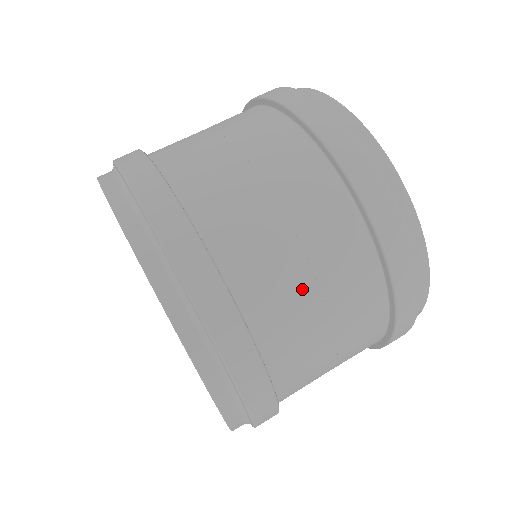
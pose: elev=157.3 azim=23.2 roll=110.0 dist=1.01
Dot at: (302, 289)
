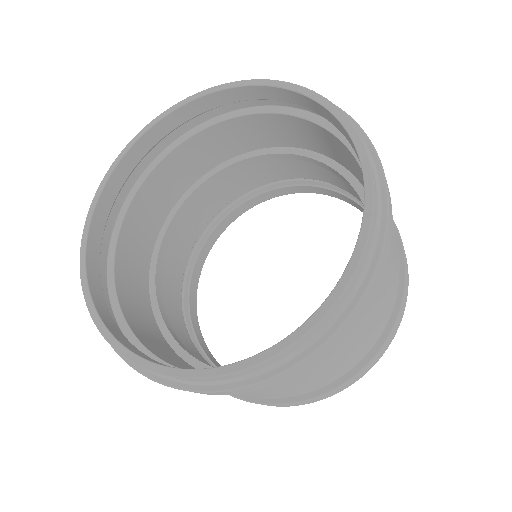
Dot at: occluded
